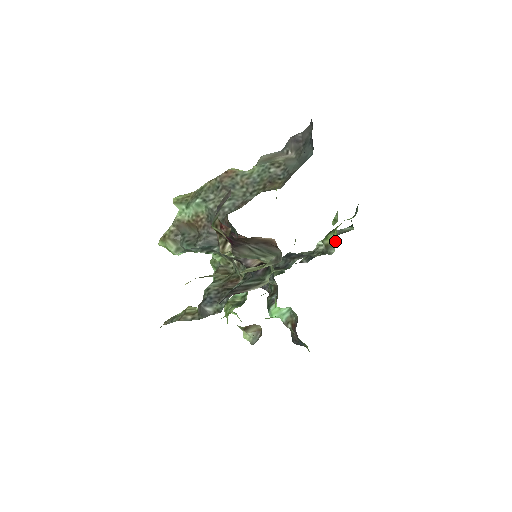
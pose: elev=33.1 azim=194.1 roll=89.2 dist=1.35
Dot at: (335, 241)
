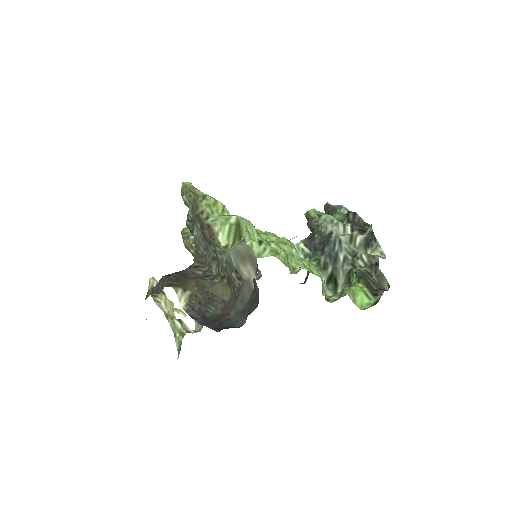
Dot at: occluded
